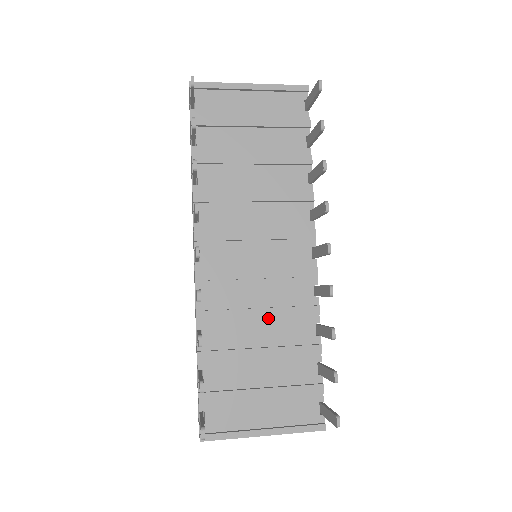
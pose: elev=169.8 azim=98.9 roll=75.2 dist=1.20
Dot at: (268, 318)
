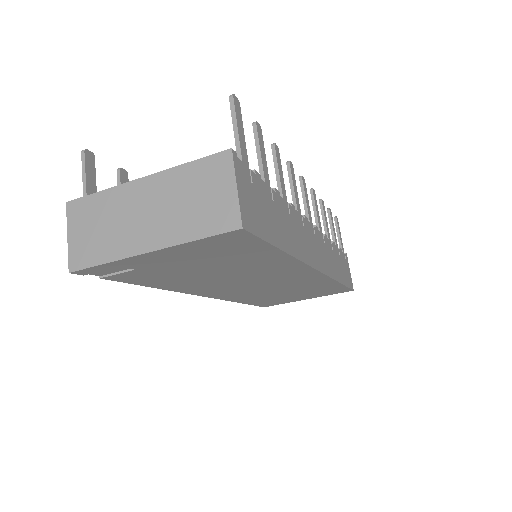
Dot at: occluded
